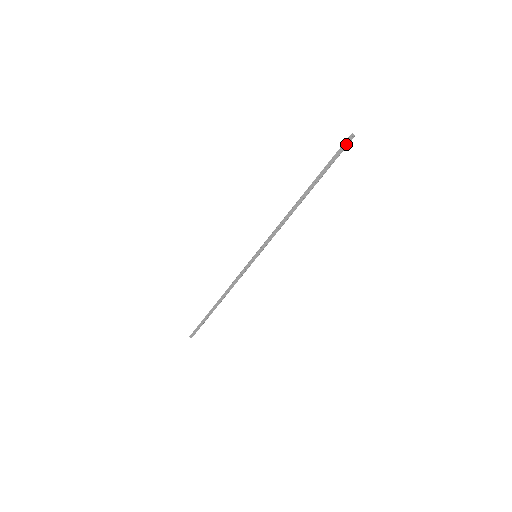
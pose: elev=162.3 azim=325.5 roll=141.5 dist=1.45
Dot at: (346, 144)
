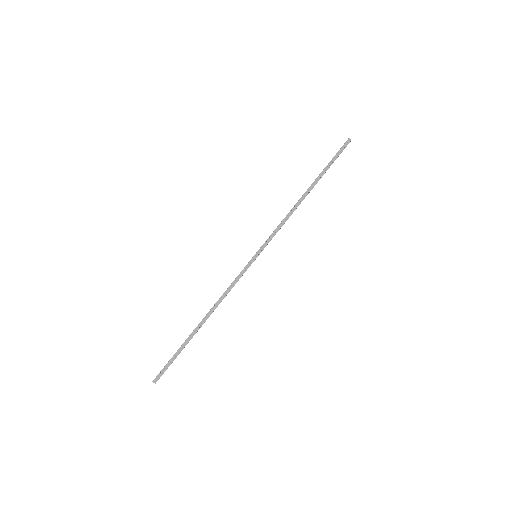
Dot at: (345, 146)
